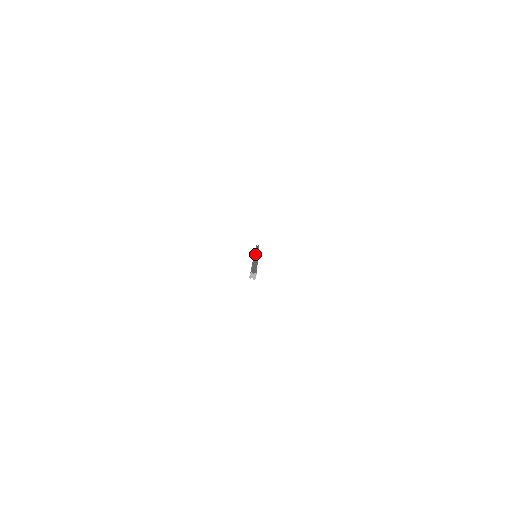
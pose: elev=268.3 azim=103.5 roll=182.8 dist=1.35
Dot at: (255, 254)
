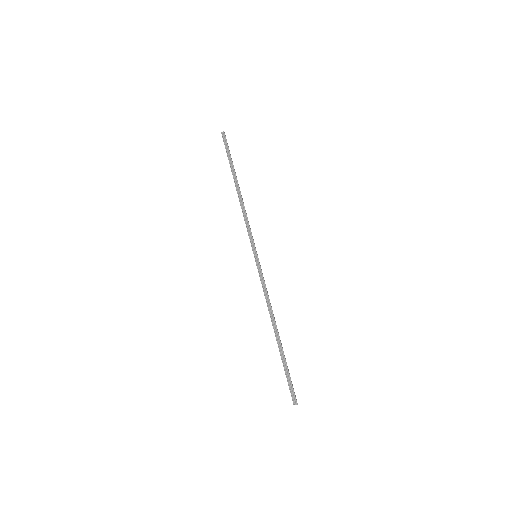
Dot at: (256, 260)
